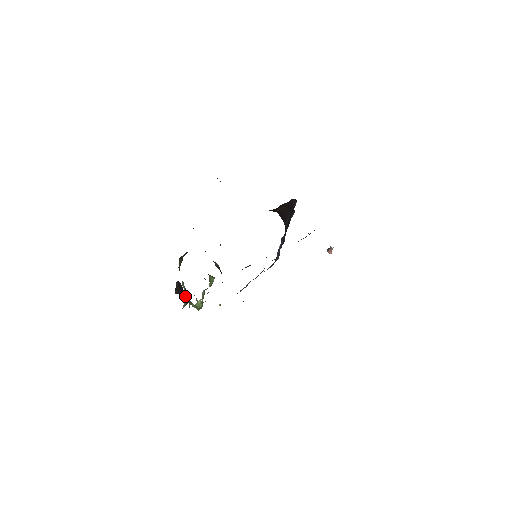
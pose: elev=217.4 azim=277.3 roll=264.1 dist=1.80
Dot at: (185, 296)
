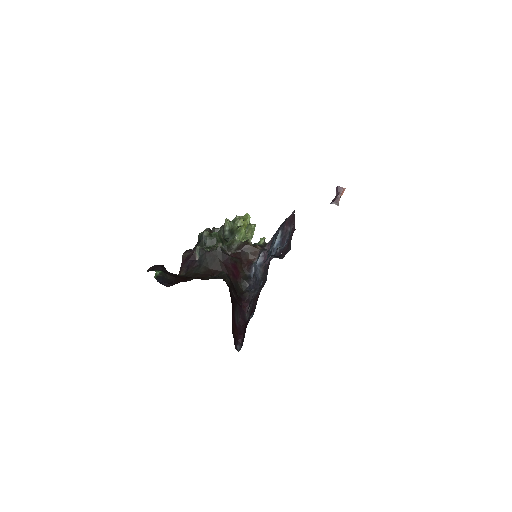
Dot at: occluded
